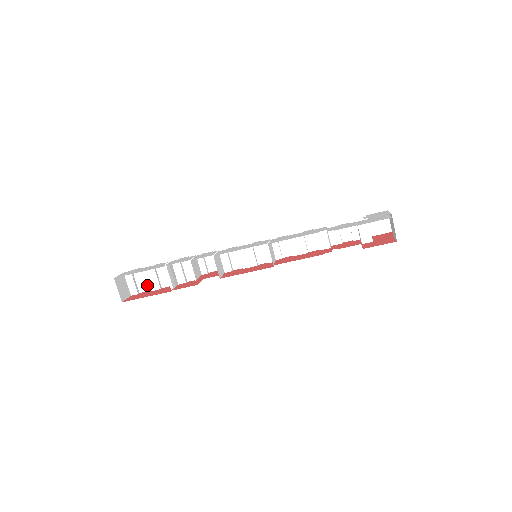
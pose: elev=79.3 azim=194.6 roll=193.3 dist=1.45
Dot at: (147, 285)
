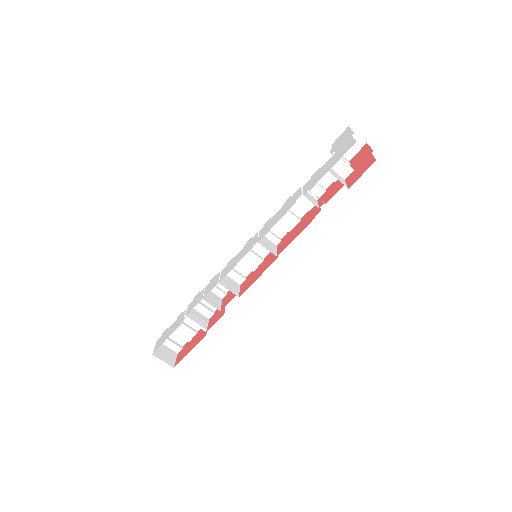
Dot at: (184, 338)
